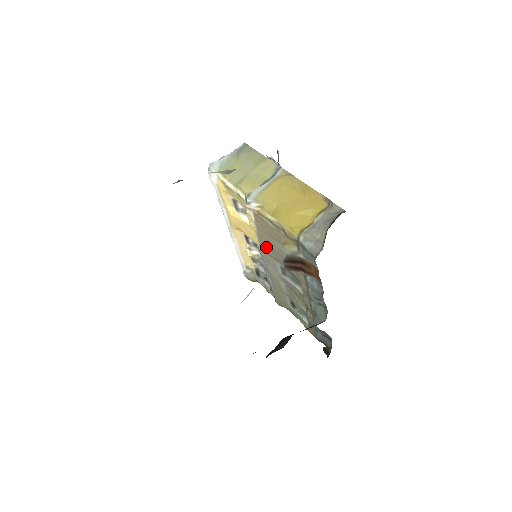
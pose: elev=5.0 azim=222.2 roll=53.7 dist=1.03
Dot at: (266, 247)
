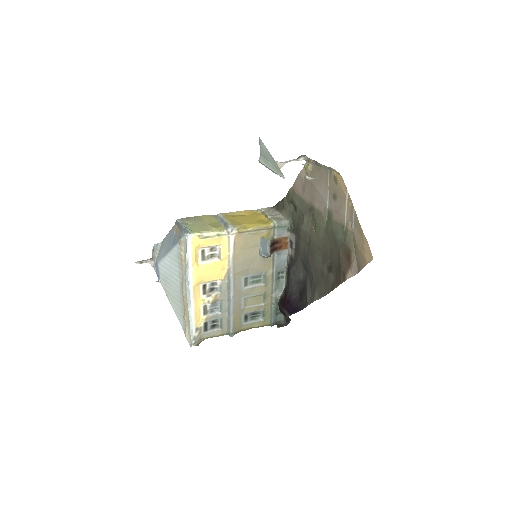
Dot at: (238, 265)
